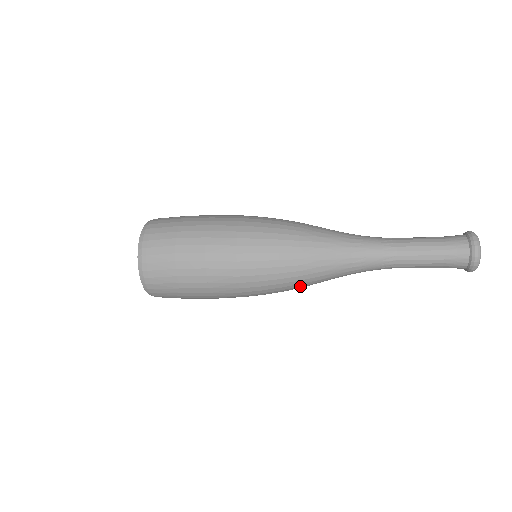
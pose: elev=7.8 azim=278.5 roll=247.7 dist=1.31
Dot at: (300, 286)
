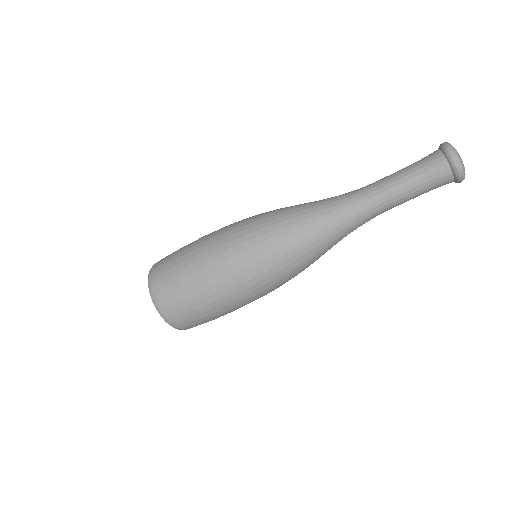
Dot at: (287, 239)
